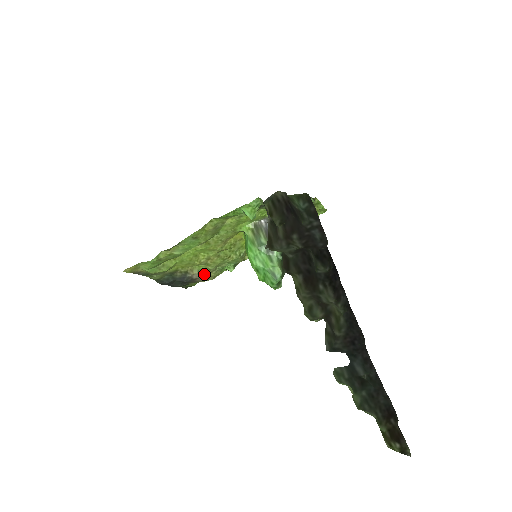
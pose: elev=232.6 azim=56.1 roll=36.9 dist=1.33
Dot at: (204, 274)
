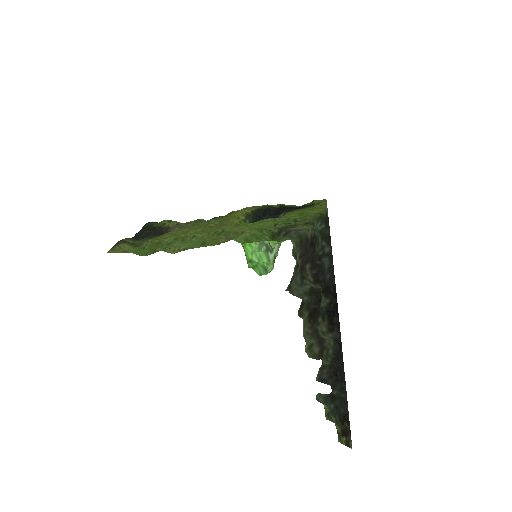
Dot at: occluded
